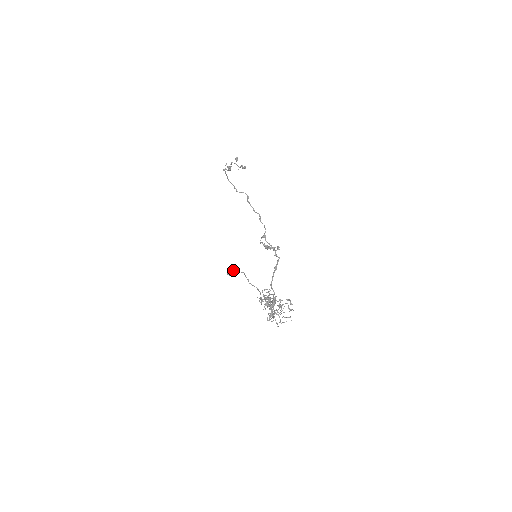
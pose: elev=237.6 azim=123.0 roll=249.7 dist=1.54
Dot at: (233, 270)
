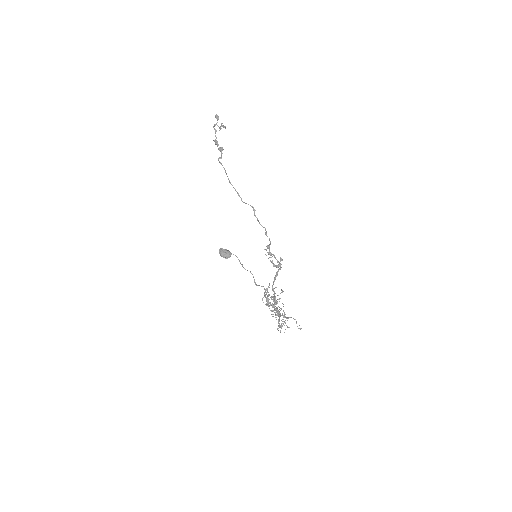
Dot at: (227, 254)
